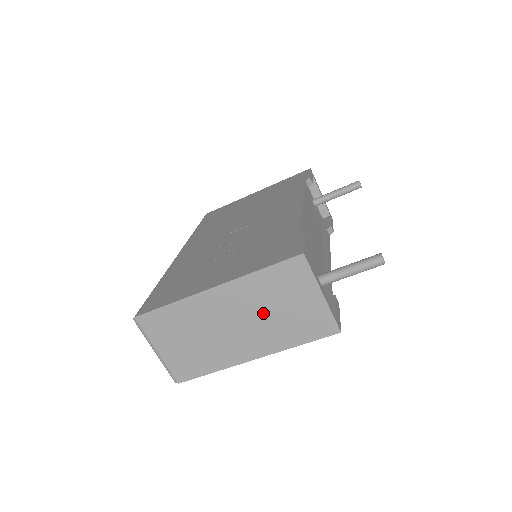
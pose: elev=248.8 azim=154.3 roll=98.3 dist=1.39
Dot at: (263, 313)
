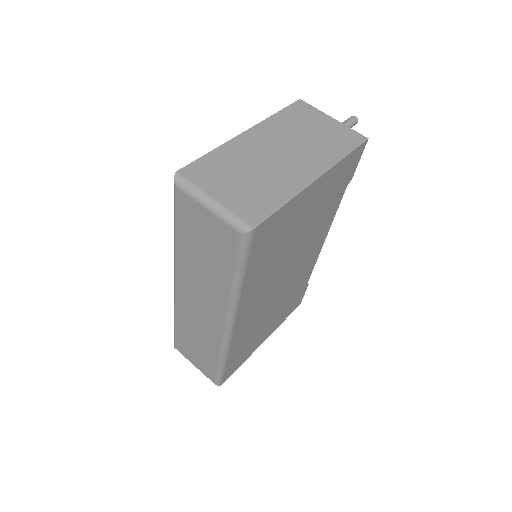
Dot at: (298, 140)
